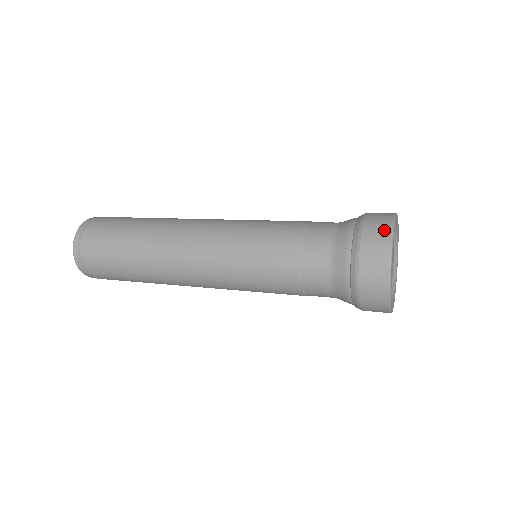
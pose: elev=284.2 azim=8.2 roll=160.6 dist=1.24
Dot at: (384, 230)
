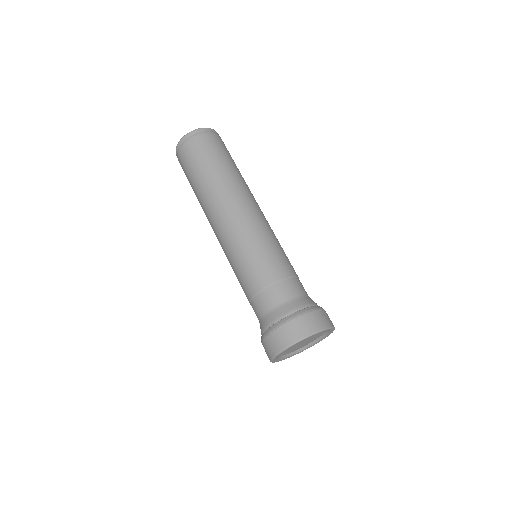
Dot at: (301, 333)
